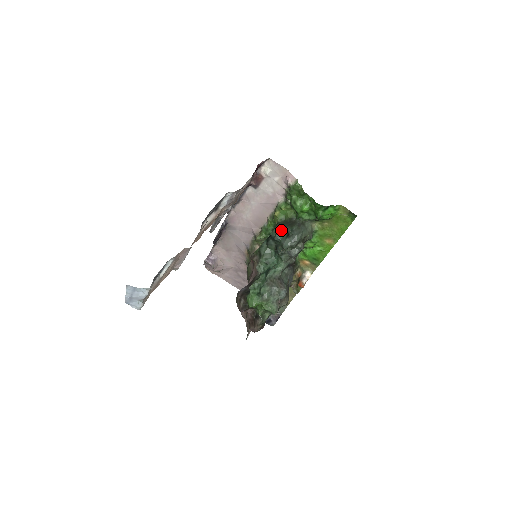
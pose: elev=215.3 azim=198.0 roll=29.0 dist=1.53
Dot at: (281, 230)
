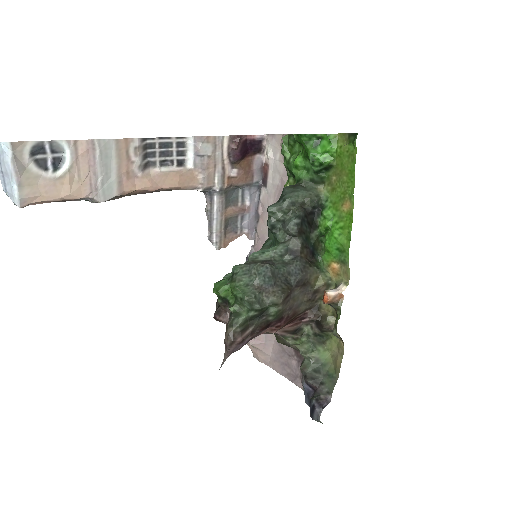
Dot at: occluded
